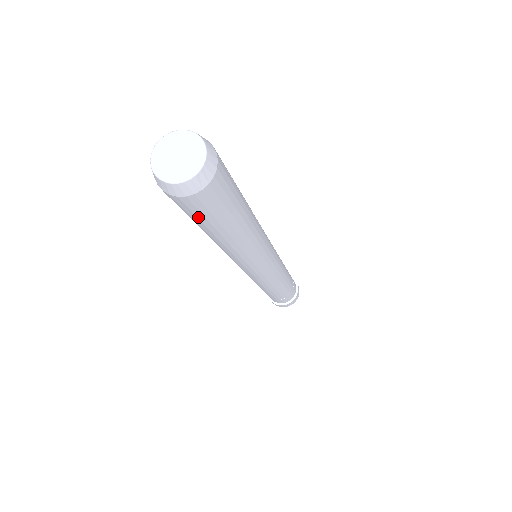
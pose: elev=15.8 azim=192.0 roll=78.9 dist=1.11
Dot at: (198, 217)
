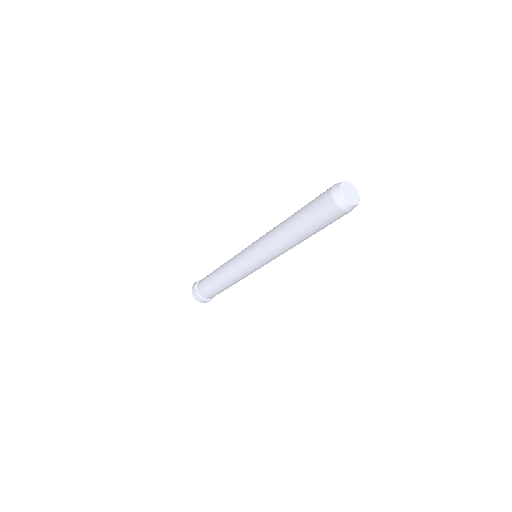
Dot at: (319, 217)
